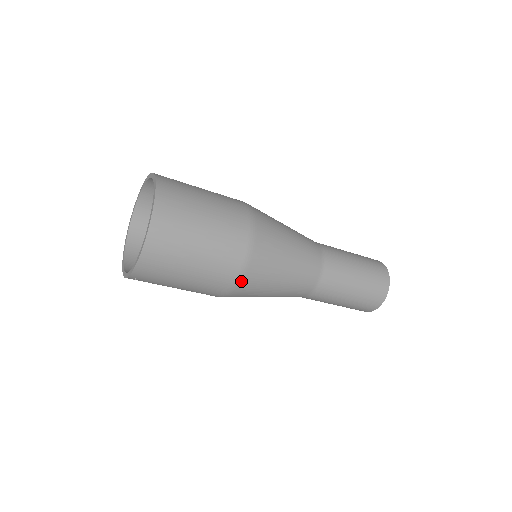
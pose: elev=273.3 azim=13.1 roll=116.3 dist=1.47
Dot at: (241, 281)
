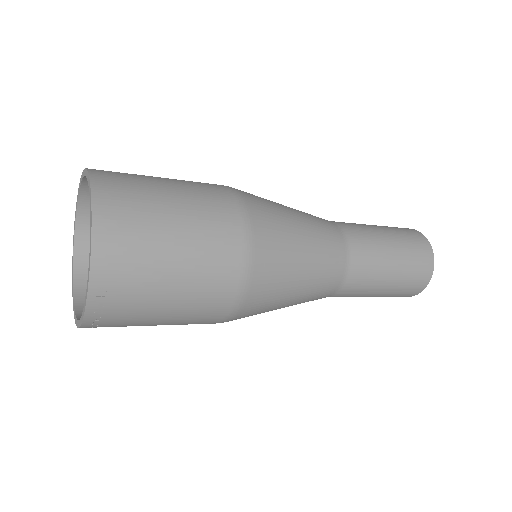
Dot at: (252, 266)
